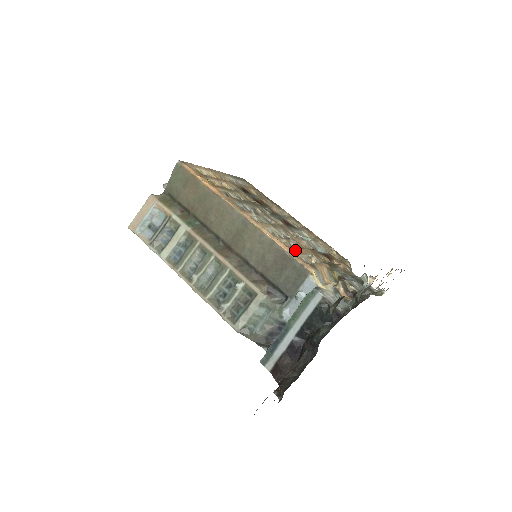
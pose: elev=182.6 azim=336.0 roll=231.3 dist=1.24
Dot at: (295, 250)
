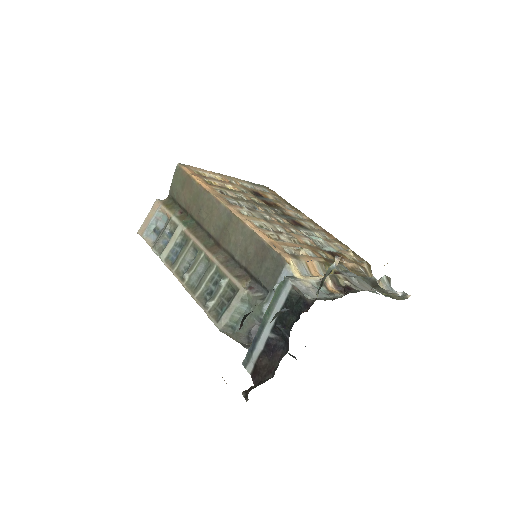
Dot at: (280, 241)
